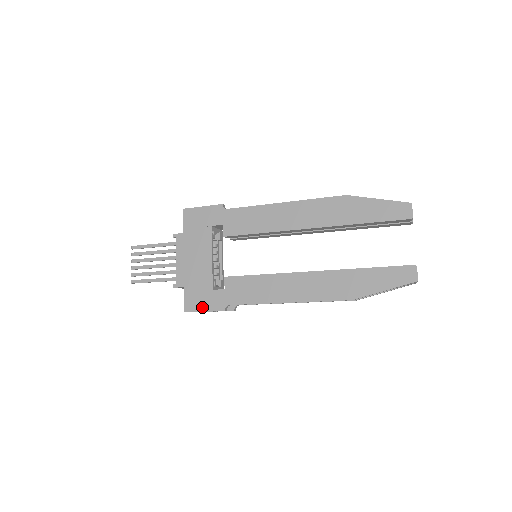
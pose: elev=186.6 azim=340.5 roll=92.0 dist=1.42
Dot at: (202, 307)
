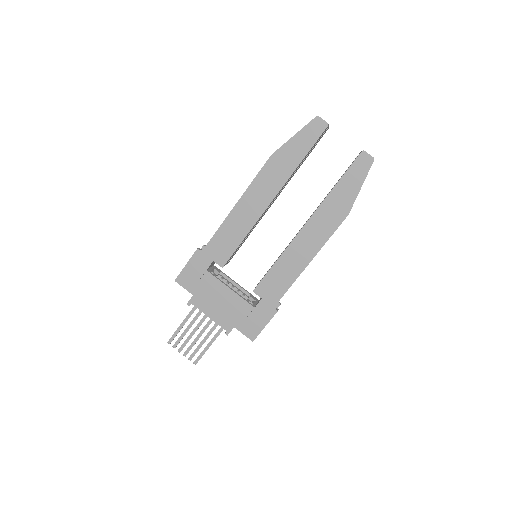
Dot at: (260, 326)
